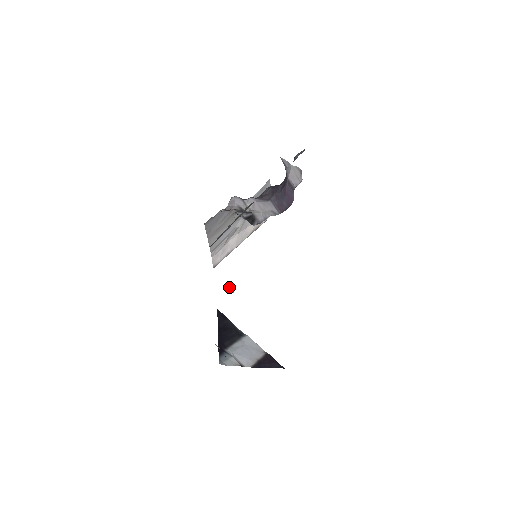
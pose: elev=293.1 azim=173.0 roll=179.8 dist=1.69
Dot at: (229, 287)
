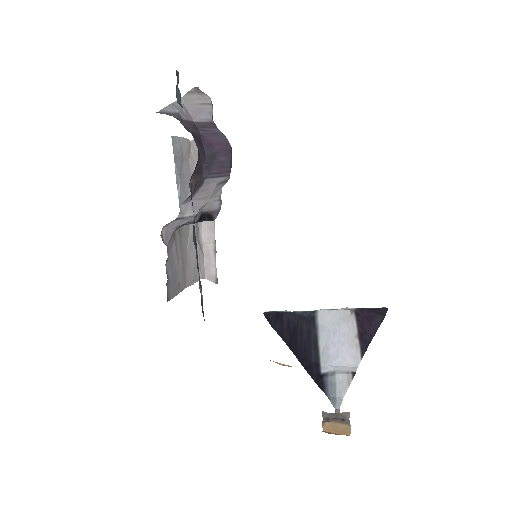
Dot at: occluded
